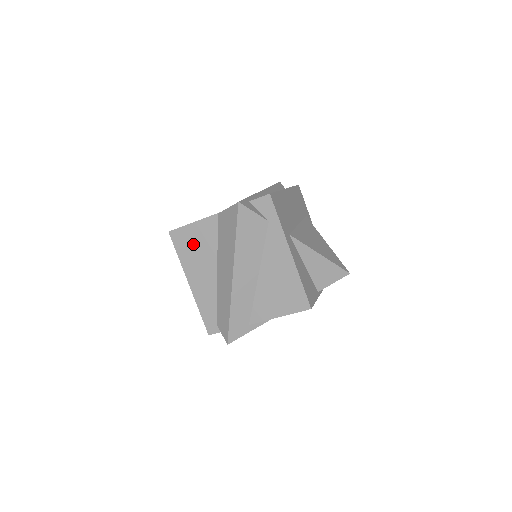
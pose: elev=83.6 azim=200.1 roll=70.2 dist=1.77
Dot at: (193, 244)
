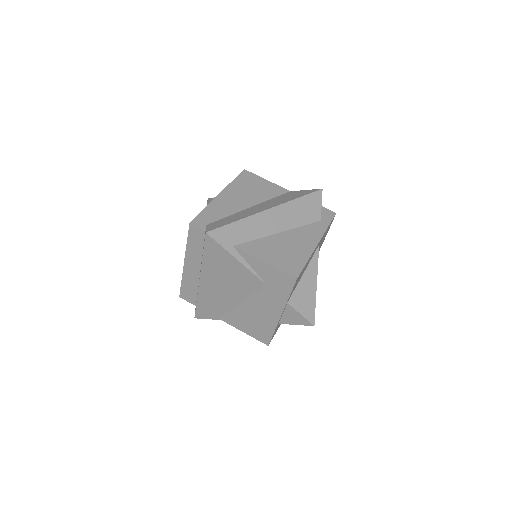
Dot at: (253, 185)
